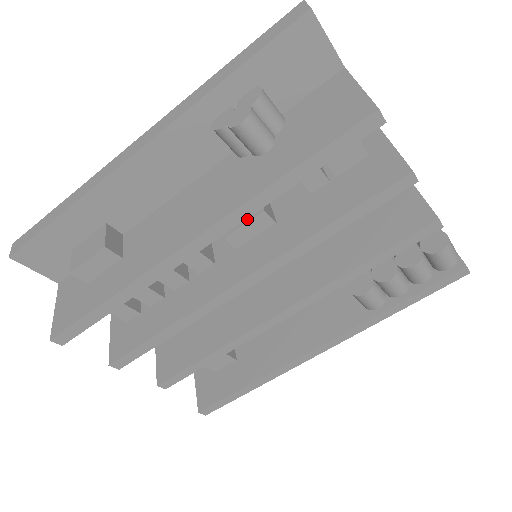
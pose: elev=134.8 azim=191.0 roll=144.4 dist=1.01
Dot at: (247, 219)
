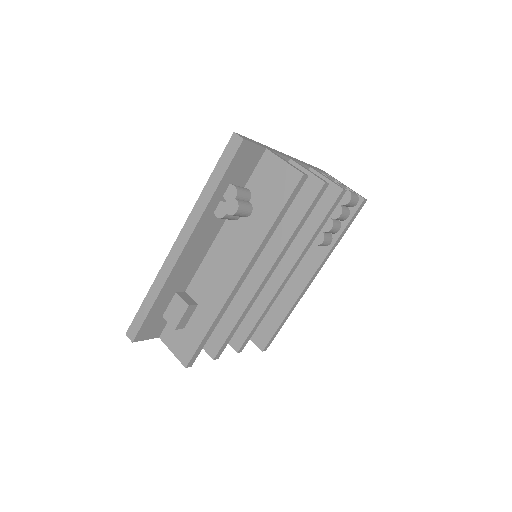
Dot at: occluded
